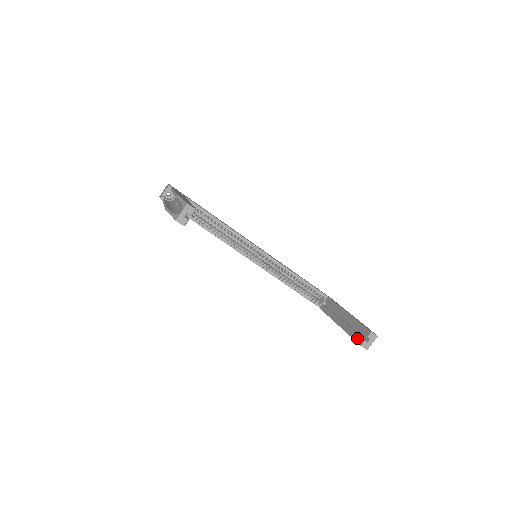
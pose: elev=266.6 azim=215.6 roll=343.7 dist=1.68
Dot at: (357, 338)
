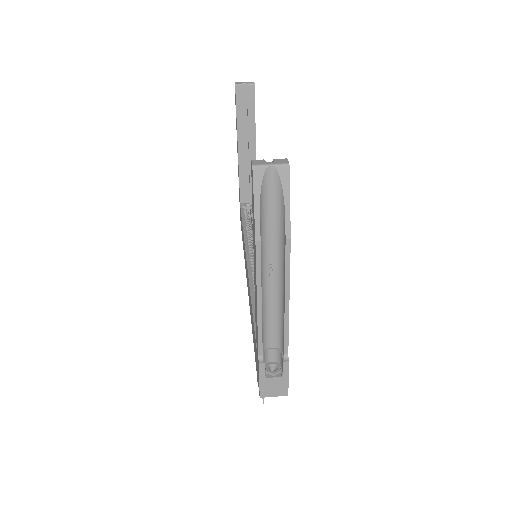
Dot at: occluded
